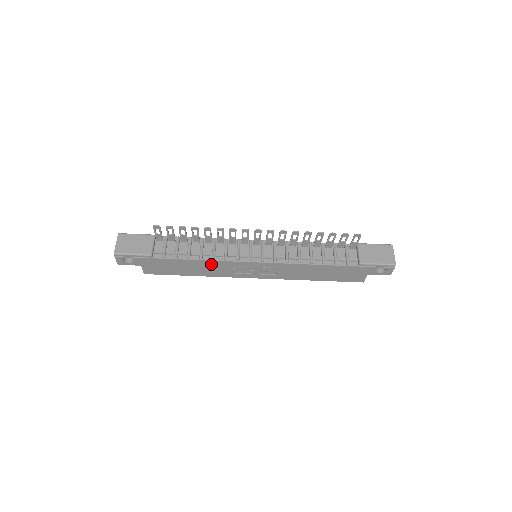
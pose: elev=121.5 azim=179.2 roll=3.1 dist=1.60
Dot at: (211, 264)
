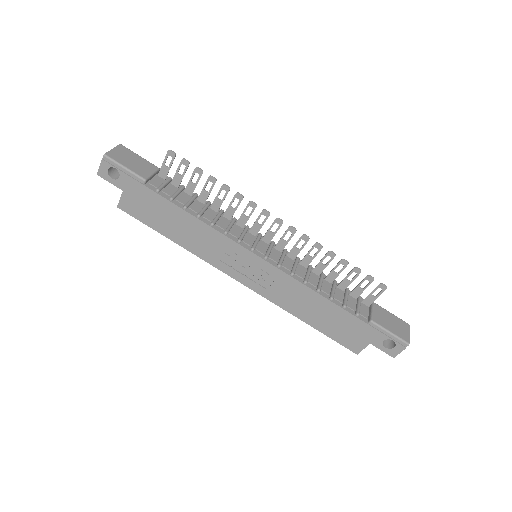
Dot at: (205, 231)
